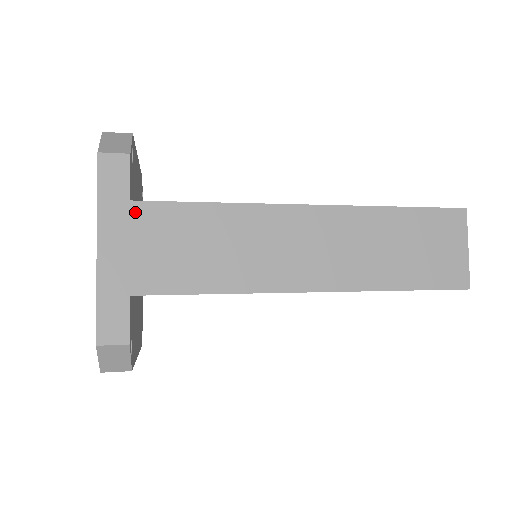
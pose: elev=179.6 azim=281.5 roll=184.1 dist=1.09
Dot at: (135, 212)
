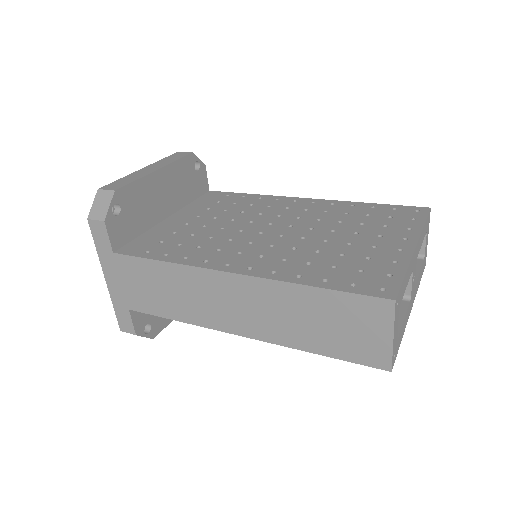
Dot at: (118, 261)
